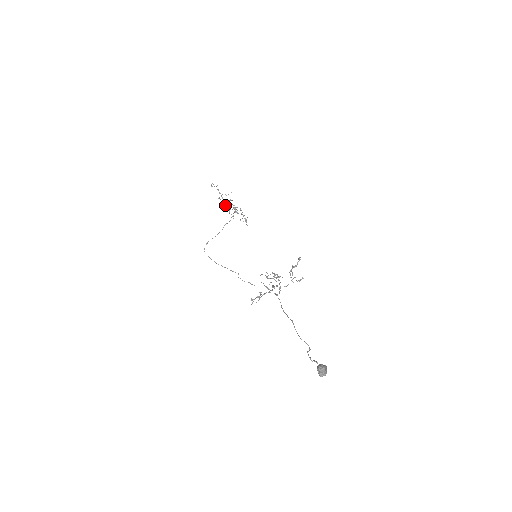
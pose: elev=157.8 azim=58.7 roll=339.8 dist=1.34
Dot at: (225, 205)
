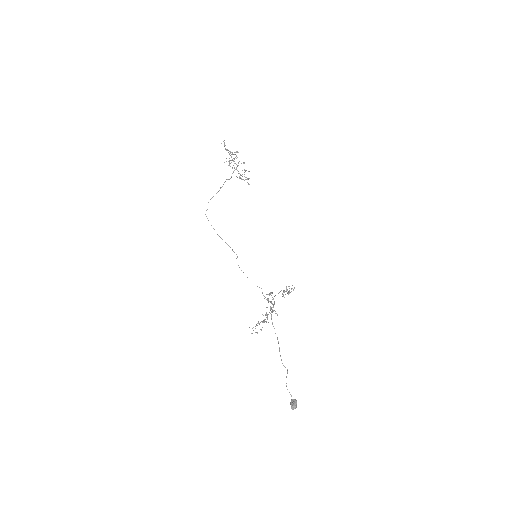
Dot at: occluded
